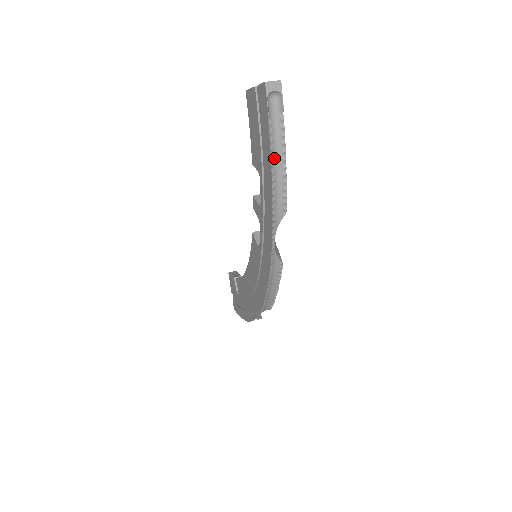
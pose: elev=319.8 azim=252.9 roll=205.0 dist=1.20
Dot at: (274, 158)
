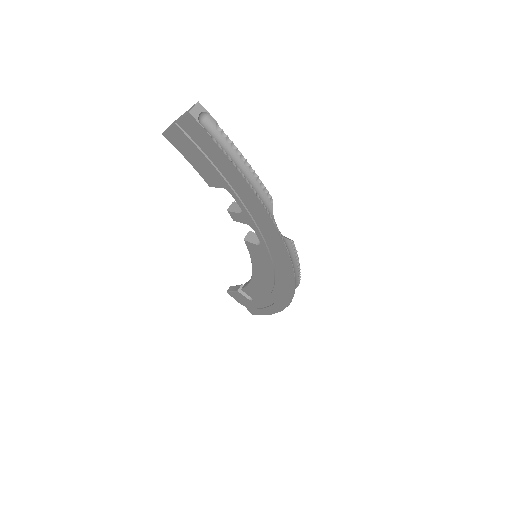
Dot at: (237, 165)
